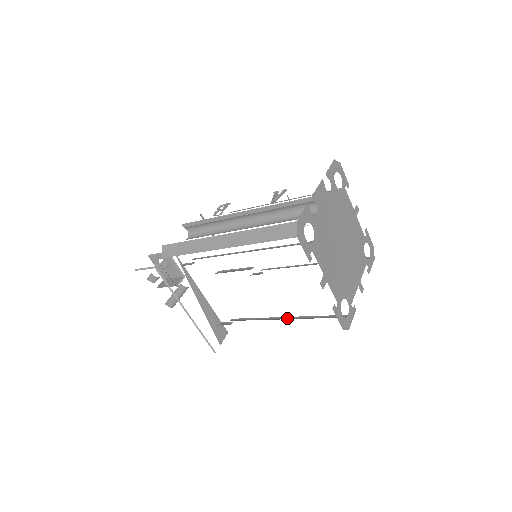
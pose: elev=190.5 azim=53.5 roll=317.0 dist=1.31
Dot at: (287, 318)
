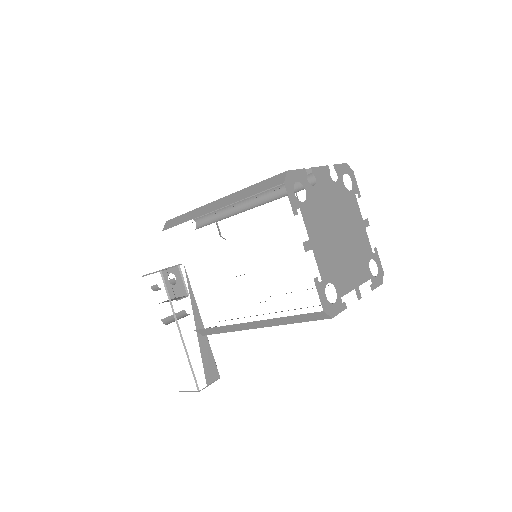
Dot at: occluded
